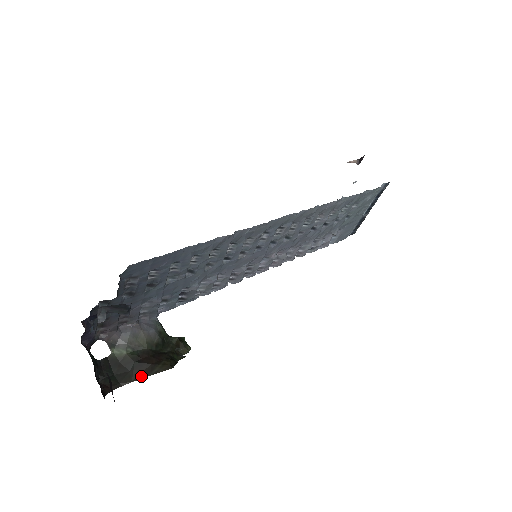
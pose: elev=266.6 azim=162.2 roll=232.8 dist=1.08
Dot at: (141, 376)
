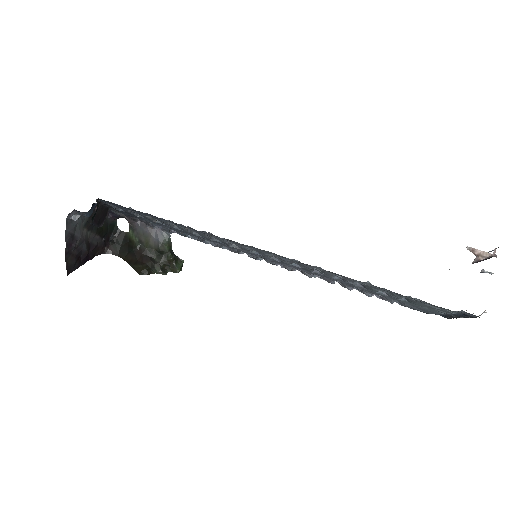
Dot at: (129, 261)
